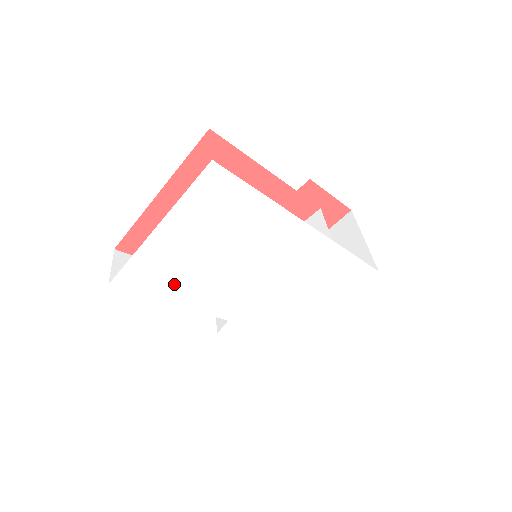
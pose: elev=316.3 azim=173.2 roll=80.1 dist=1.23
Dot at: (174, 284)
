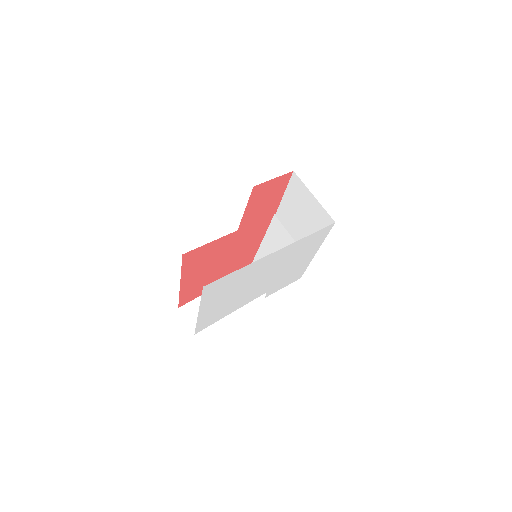
Dot at: (226, 311)
